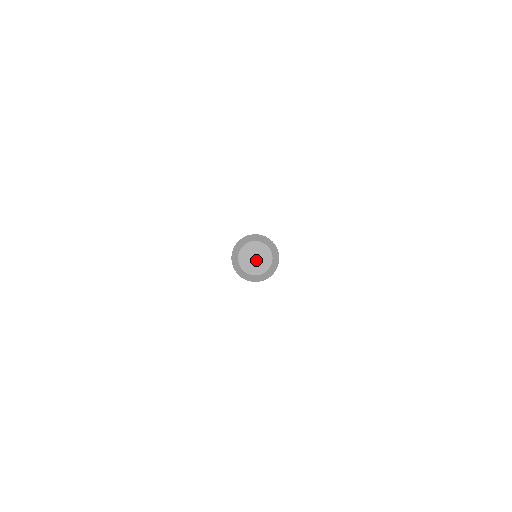
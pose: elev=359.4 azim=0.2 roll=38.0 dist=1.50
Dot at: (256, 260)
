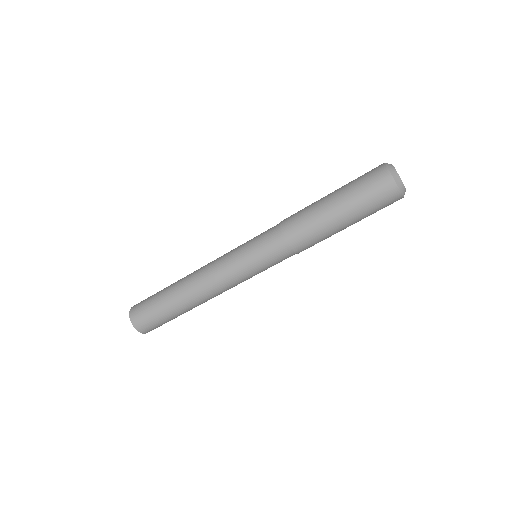
Dot at: occluded
